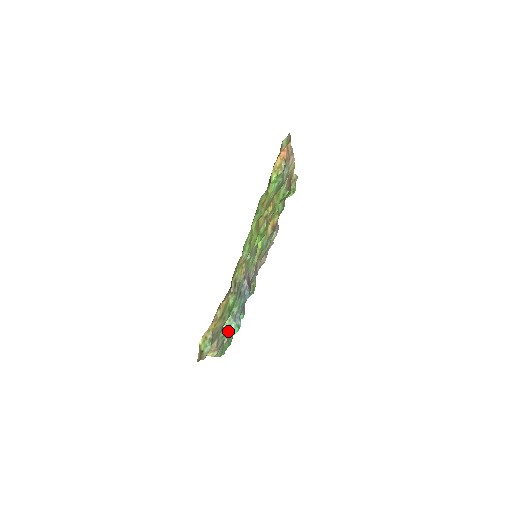
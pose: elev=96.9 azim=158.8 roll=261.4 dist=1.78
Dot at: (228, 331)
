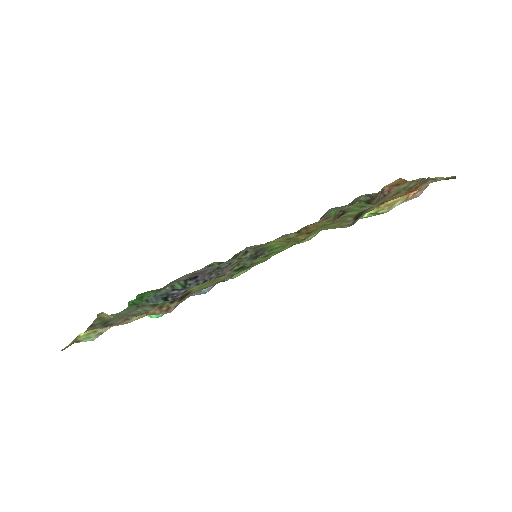
Dot at: occluded
